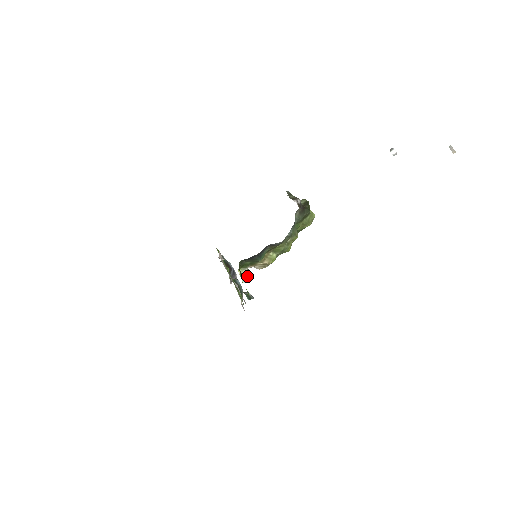
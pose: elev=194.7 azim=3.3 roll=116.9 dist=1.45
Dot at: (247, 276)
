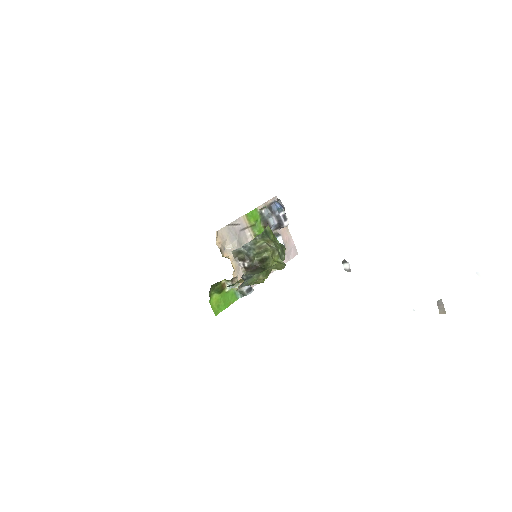
Dot at: (231, 286)
